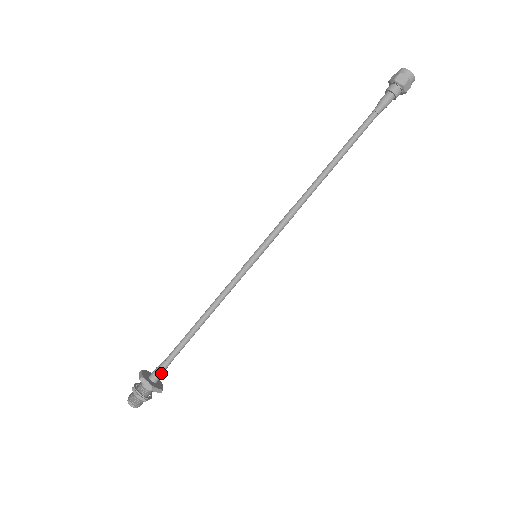
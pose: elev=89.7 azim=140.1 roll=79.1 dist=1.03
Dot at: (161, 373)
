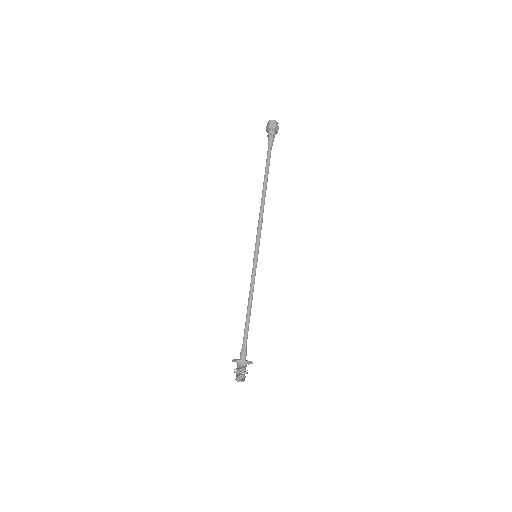
Dot at: (242, 352)
